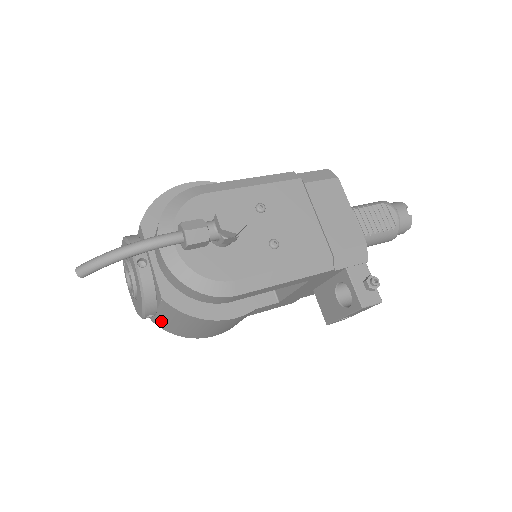
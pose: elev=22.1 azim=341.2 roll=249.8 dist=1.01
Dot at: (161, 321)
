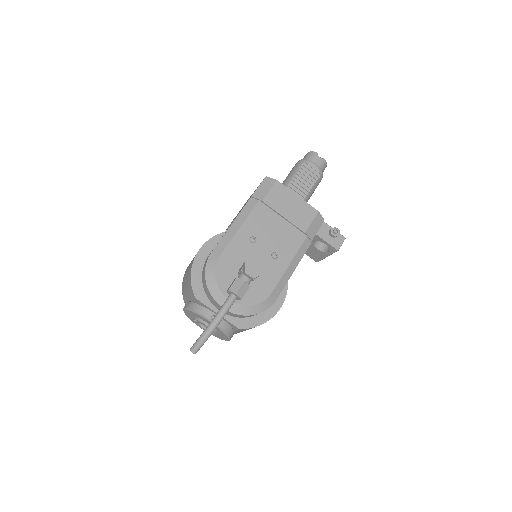
Dot at: occluded
